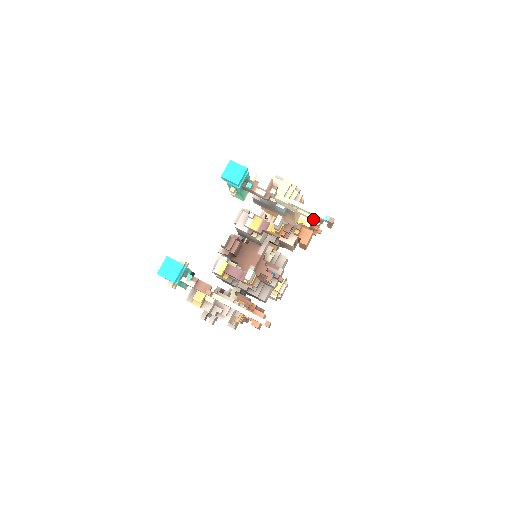
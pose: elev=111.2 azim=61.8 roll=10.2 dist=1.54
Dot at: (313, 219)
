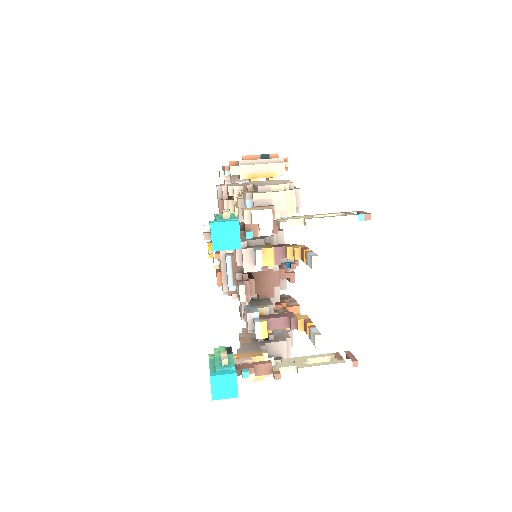
Dot at: occluded
